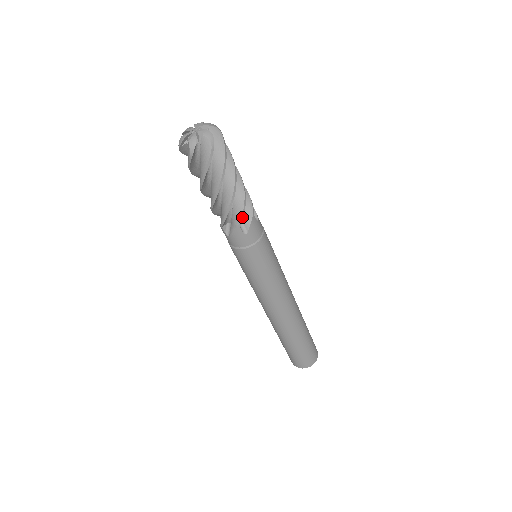
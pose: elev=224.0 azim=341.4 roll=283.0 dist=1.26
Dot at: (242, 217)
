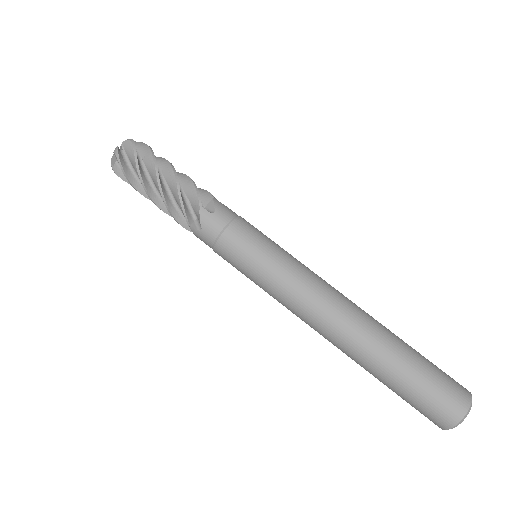
Dot at: (208, 192)
